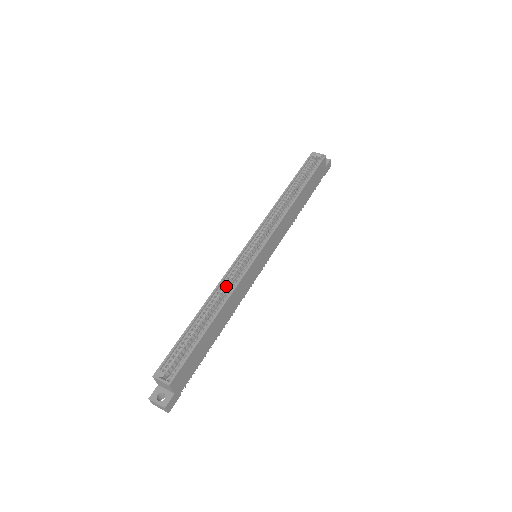
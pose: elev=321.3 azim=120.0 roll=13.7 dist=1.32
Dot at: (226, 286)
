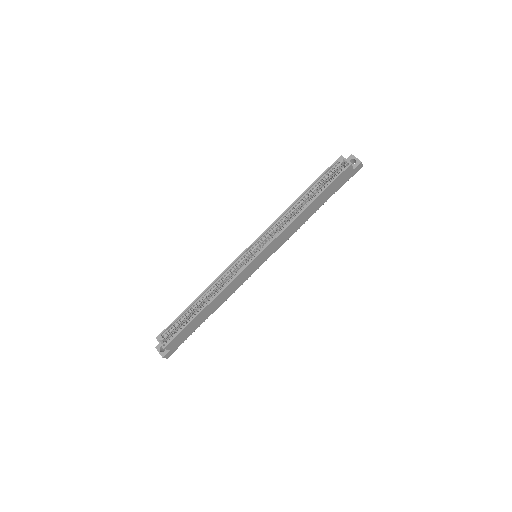
Dot at: (221, 282)
